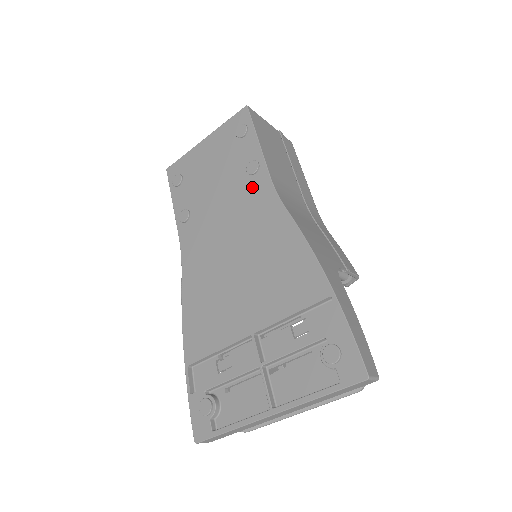
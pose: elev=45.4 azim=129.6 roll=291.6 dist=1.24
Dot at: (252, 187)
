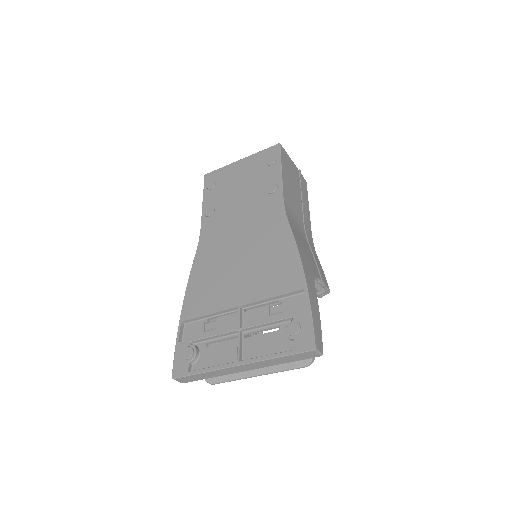
Dot at: (268, 202)
